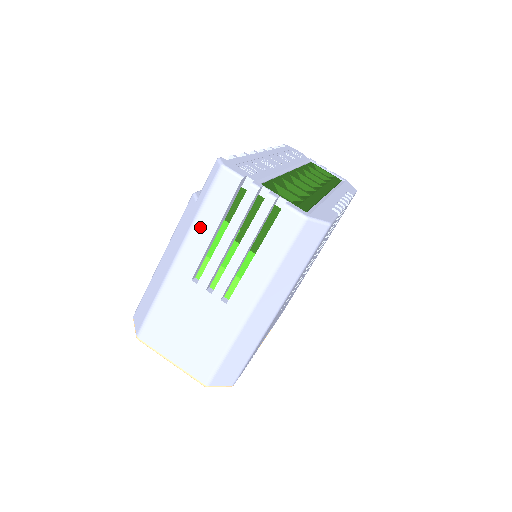
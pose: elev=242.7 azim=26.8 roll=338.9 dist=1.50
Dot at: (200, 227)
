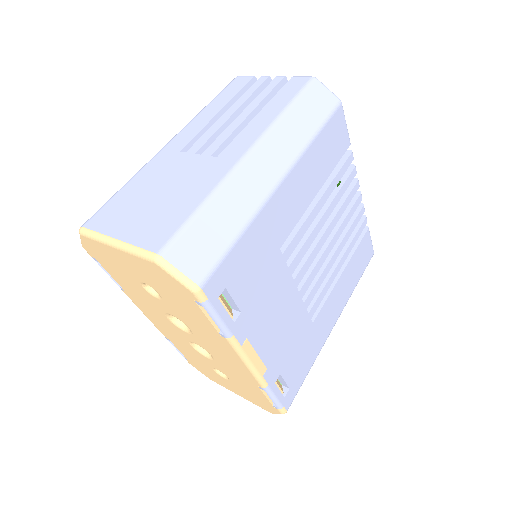
Dot at: (204, 113)
